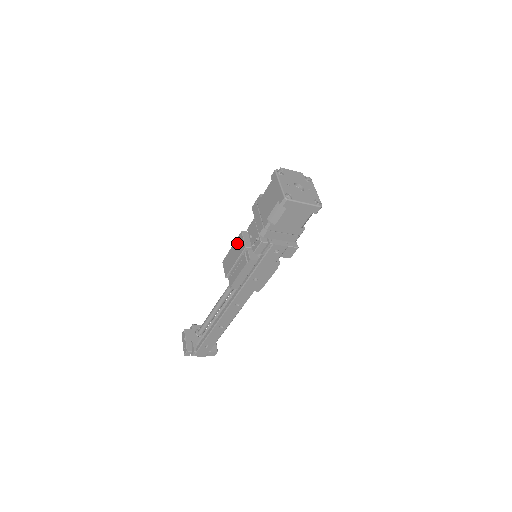
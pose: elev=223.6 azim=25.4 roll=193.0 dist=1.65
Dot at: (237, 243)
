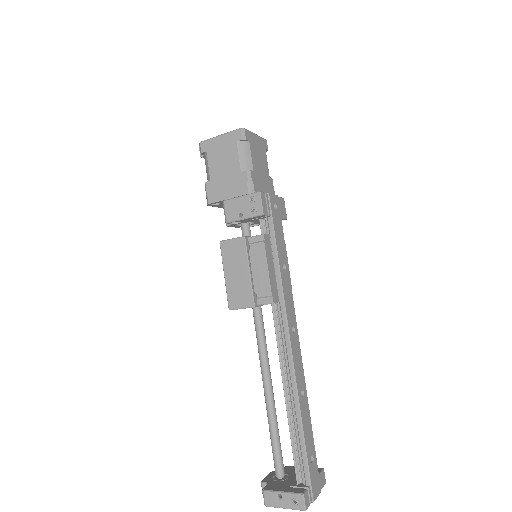
Dot at: (228, 257)
